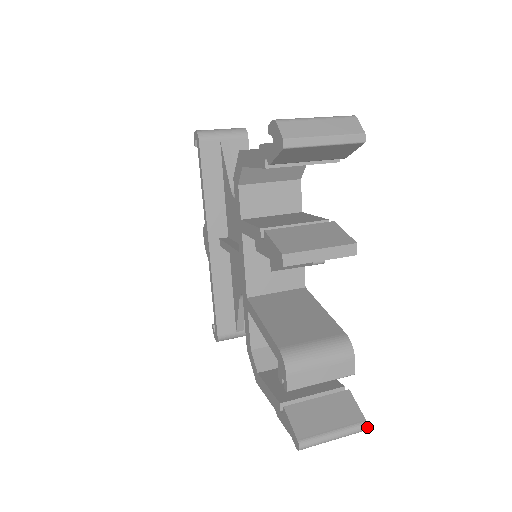
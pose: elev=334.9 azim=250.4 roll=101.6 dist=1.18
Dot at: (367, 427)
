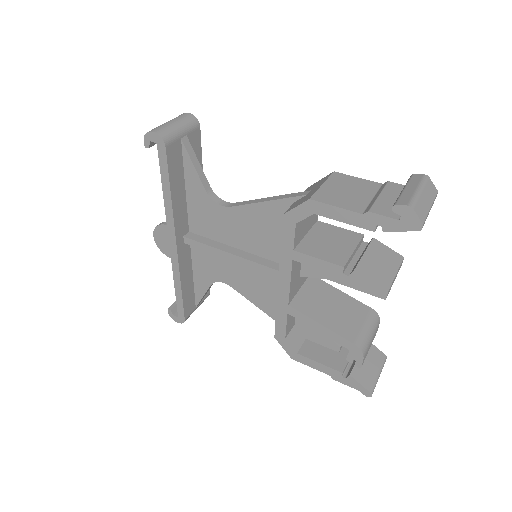
Dot at: occluded
